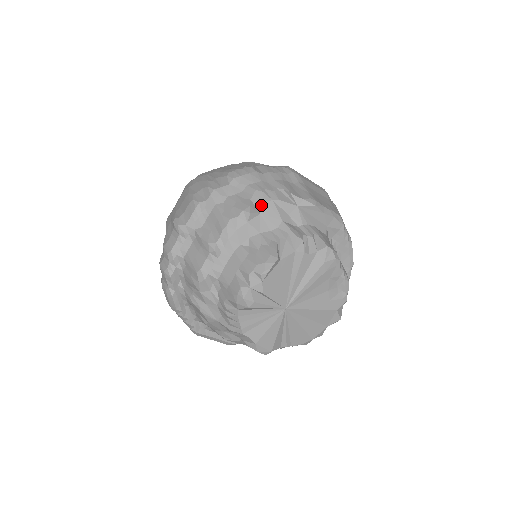
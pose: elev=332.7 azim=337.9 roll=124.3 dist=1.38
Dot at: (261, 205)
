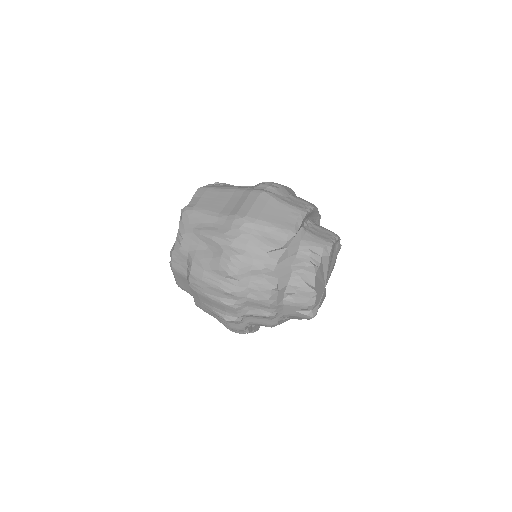
Dot at: (274, 275)
